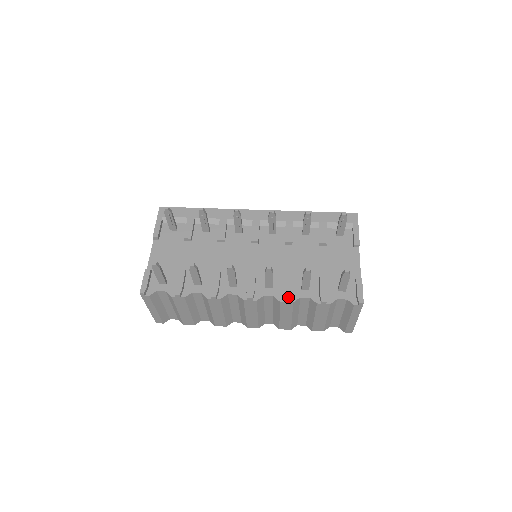
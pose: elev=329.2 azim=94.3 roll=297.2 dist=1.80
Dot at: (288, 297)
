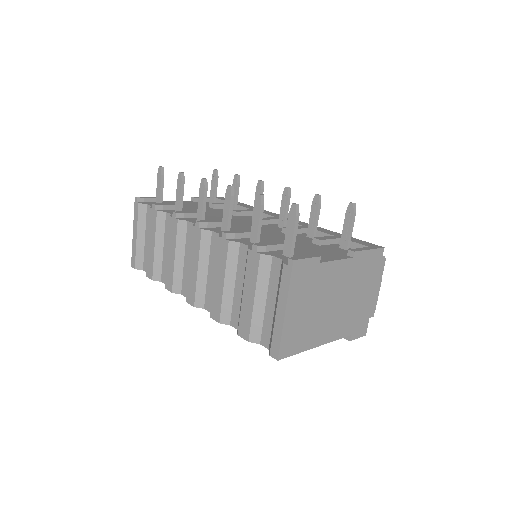
Dot at: (228, 232)
